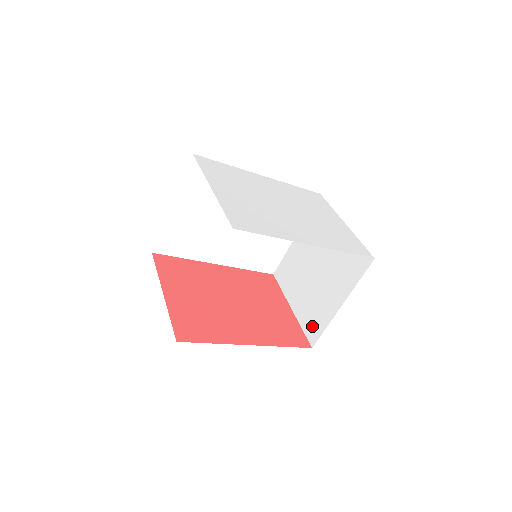
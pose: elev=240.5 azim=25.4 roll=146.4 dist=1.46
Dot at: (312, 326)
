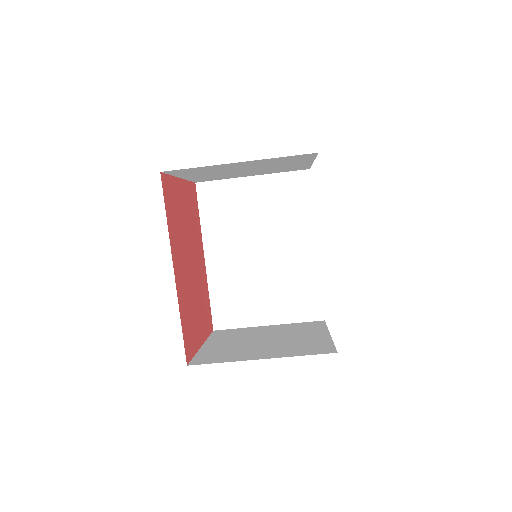
Dot at: (209, 357)
